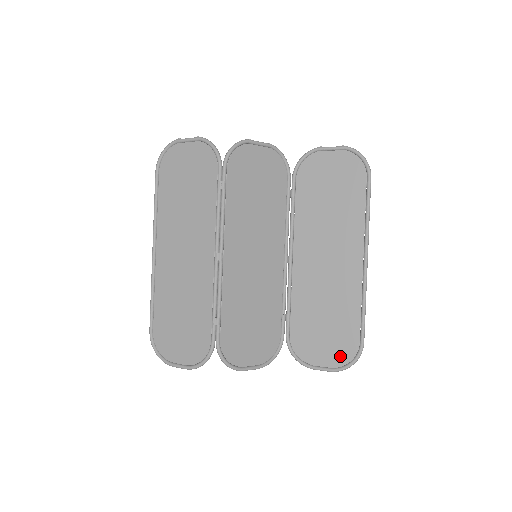
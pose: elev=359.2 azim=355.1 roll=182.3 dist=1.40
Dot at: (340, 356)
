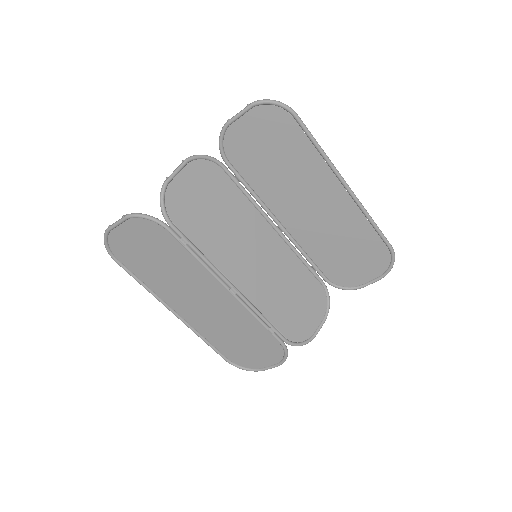
Dot at: (379, 266)
